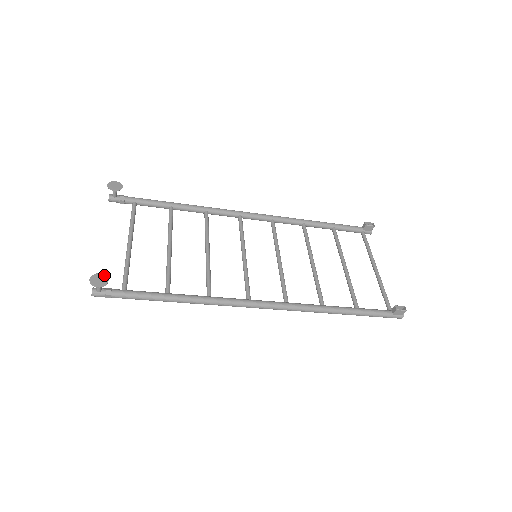
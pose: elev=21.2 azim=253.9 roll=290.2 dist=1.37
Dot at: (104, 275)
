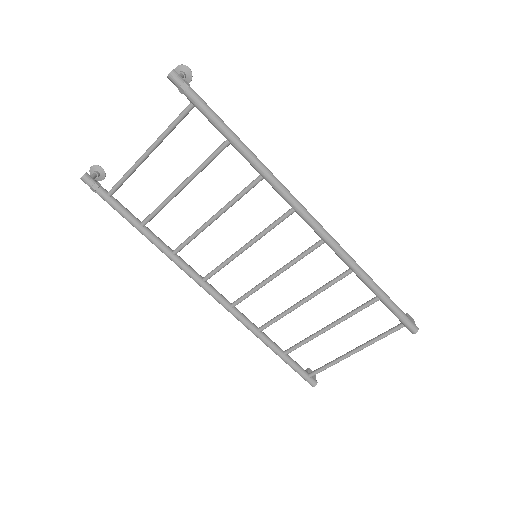
Dot at: occluded
